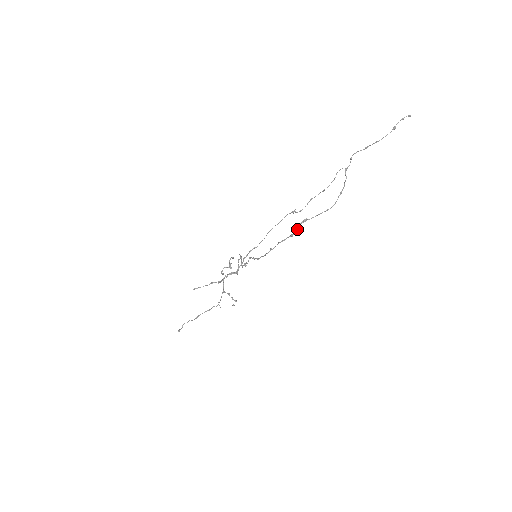
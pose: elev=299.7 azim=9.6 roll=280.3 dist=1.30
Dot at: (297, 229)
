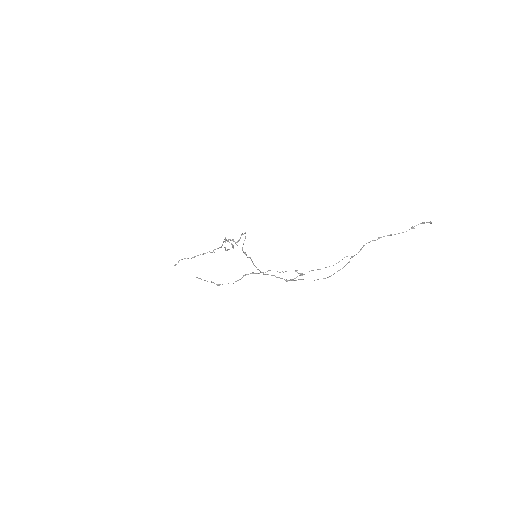
Dot at: (293, 280)
